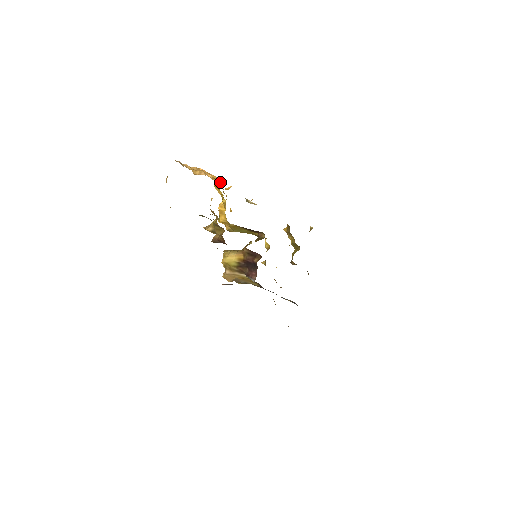
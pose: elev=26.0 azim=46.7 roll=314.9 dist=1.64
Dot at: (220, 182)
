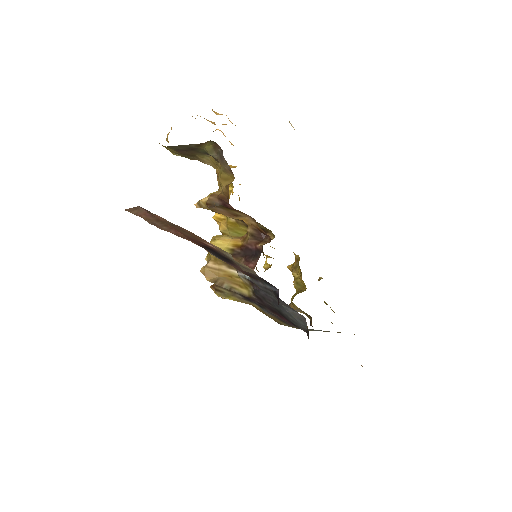
Dot at: (233, 166)
